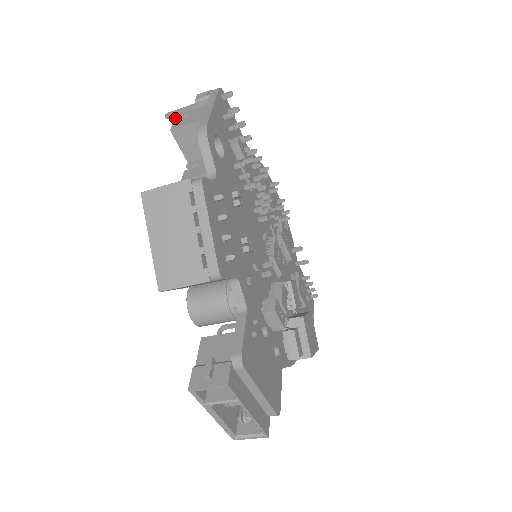
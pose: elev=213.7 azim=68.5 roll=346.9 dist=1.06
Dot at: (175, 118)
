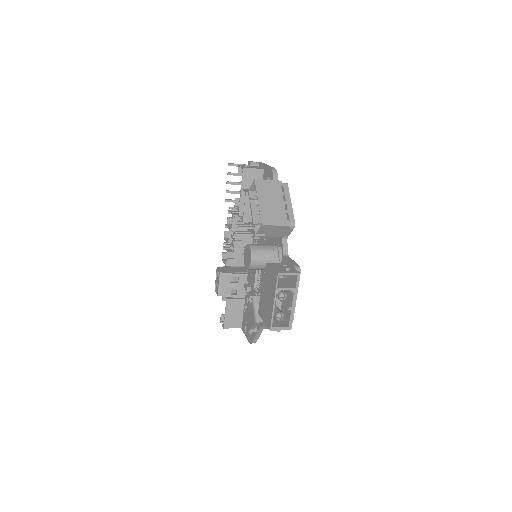
Dot at: (240, 165)
